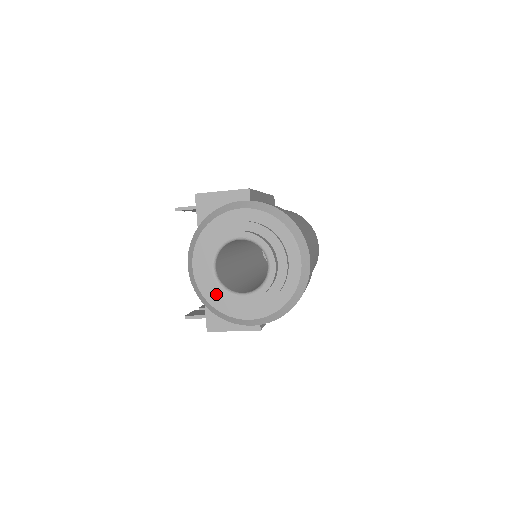
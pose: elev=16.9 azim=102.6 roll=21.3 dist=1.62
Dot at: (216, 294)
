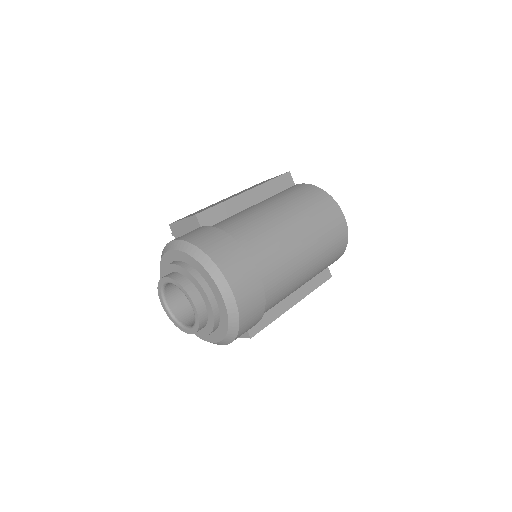
Dot at: occluded
